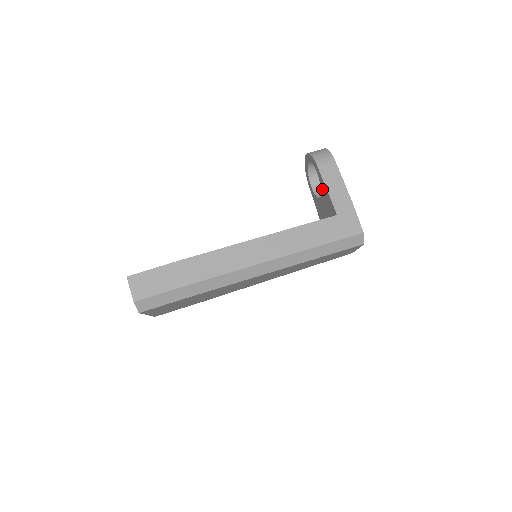
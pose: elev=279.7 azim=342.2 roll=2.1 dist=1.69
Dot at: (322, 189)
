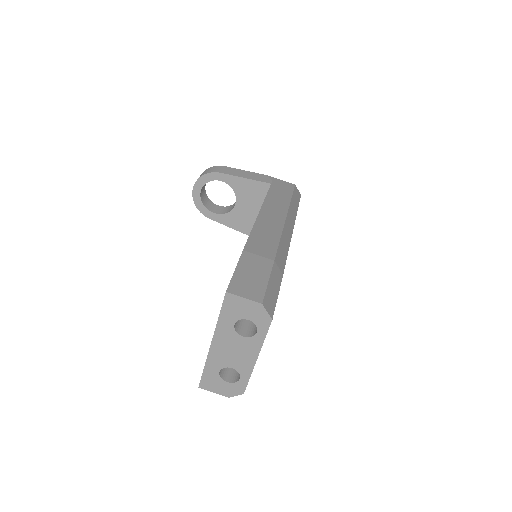
Dot at: (236, 188)
